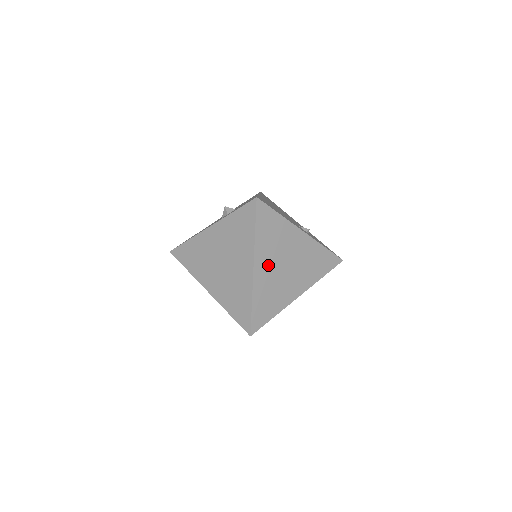
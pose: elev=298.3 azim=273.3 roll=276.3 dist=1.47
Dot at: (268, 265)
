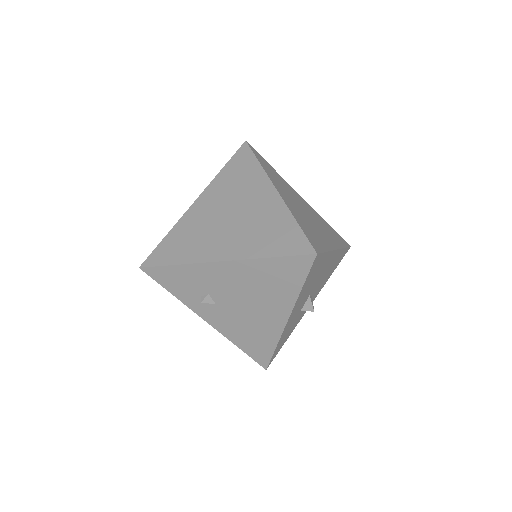
Dot at: (288, 198)
